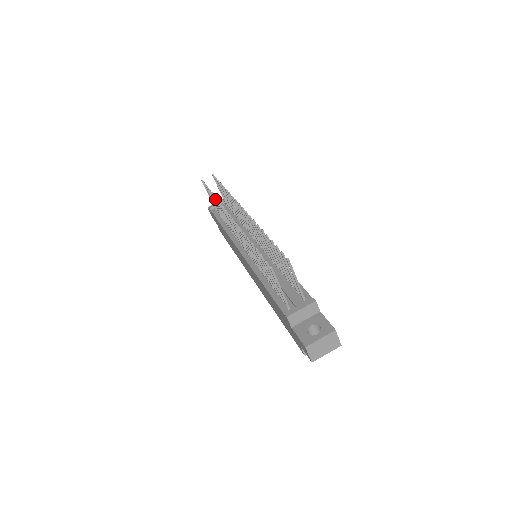
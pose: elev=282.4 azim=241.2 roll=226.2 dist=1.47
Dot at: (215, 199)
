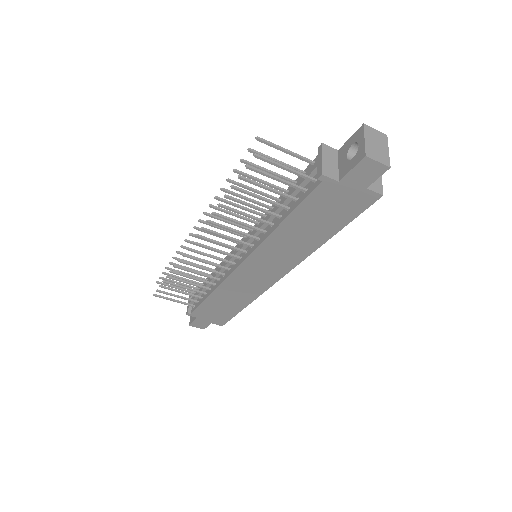
Dot at: (174, 273)
